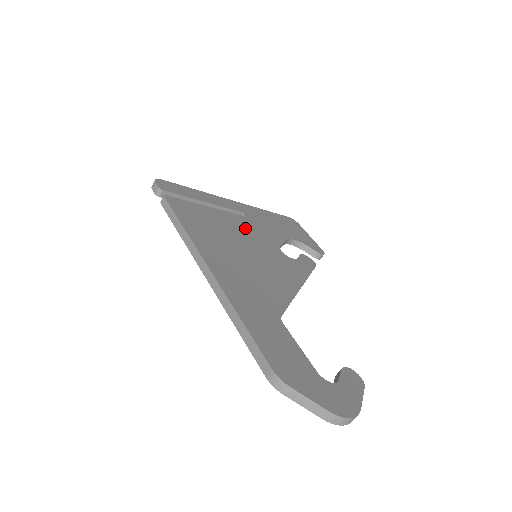
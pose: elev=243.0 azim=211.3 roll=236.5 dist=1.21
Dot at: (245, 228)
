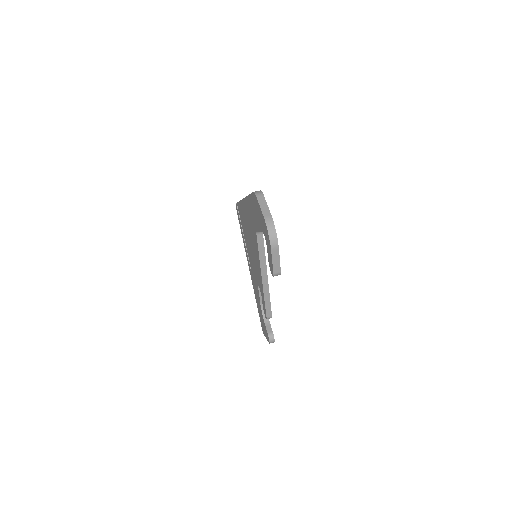
Dot at: occluded
